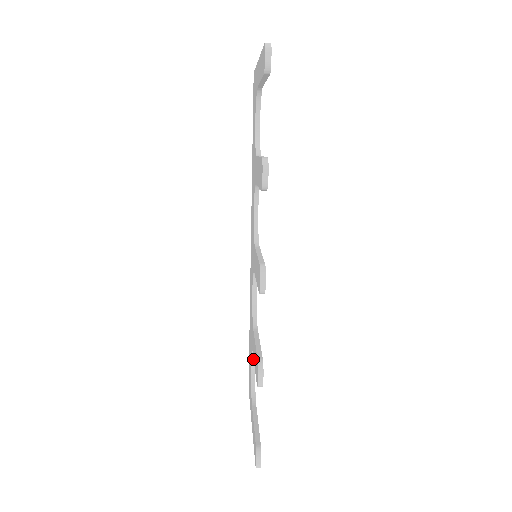
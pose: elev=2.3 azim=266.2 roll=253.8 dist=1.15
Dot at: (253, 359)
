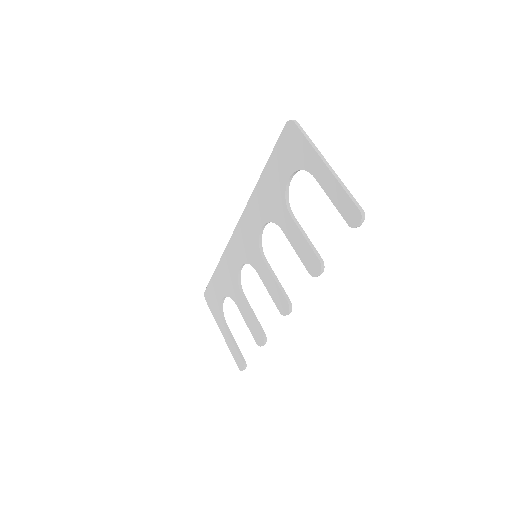
Dot at: occluded
